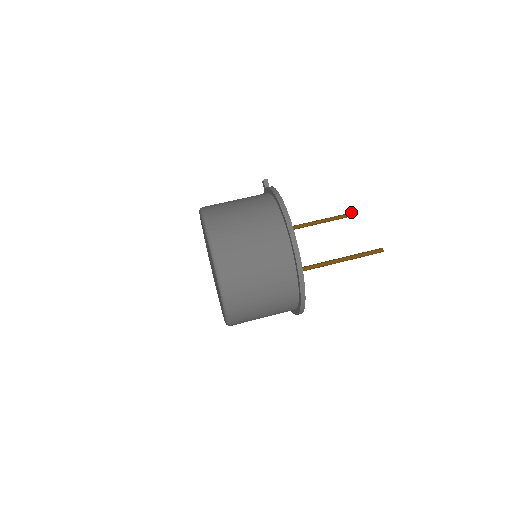
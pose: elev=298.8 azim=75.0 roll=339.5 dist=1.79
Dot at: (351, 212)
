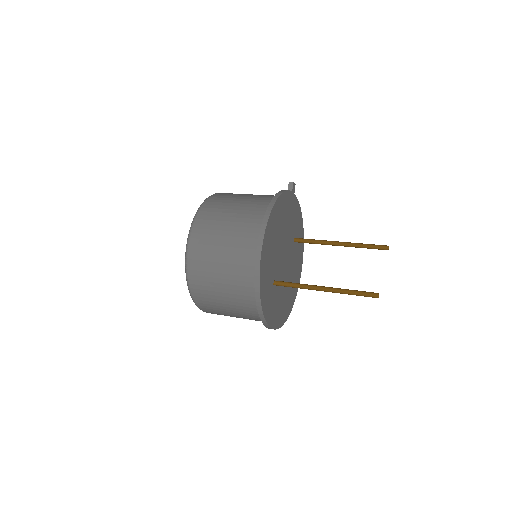
Dot at: (384, 245)
